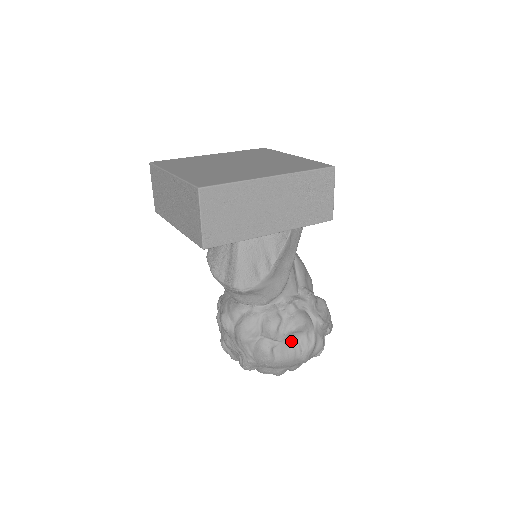
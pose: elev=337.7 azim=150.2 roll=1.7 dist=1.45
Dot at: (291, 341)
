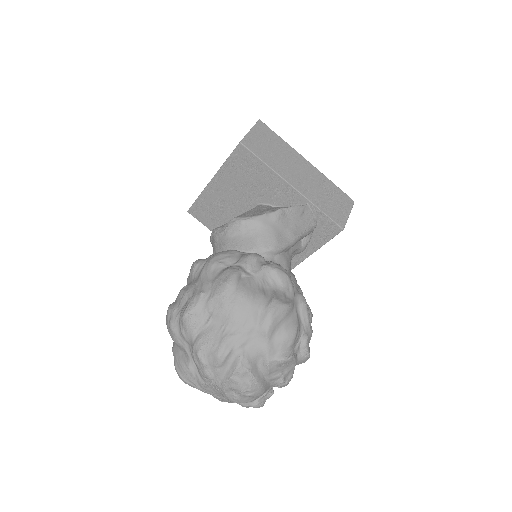
Dot at: (264, 286)
